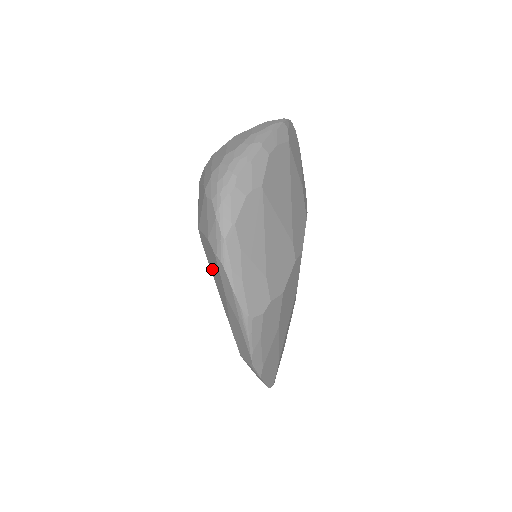
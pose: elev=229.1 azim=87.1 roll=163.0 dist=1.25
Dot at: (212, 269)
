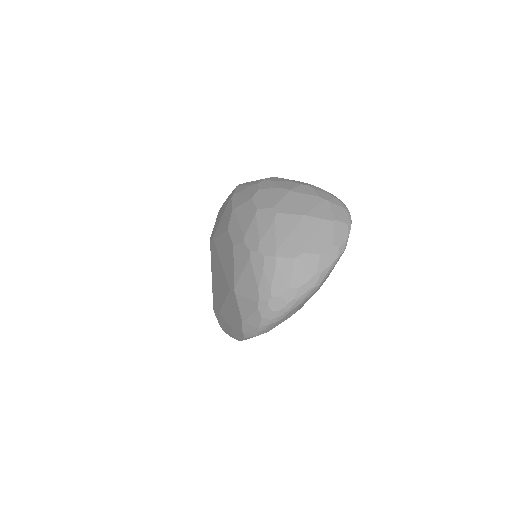
Dot at: (229, 305)
